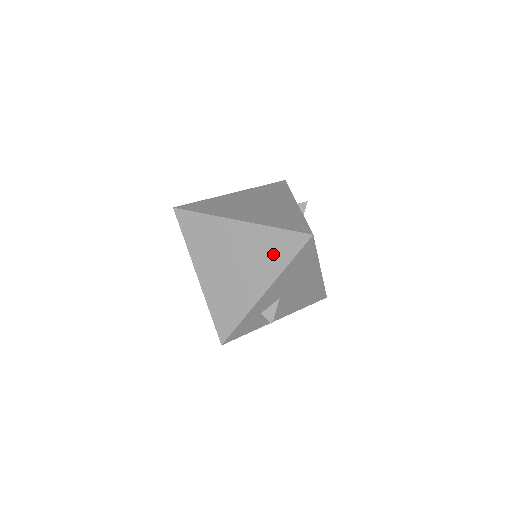
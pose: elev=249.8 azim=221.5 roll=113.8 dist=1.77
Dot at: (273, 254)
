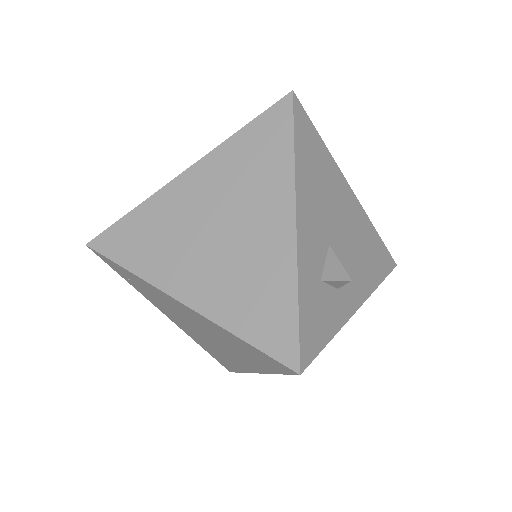
Dot at: (262, 162)
